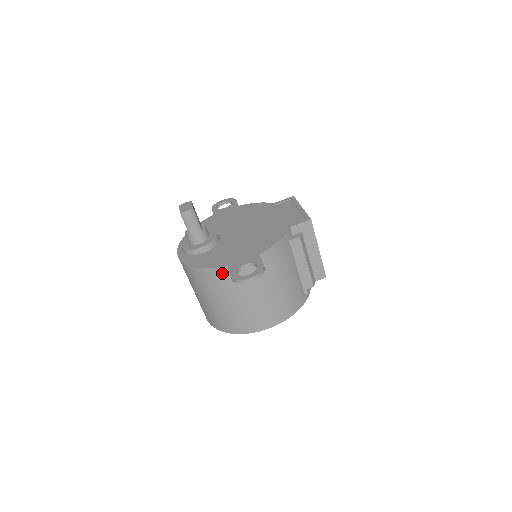
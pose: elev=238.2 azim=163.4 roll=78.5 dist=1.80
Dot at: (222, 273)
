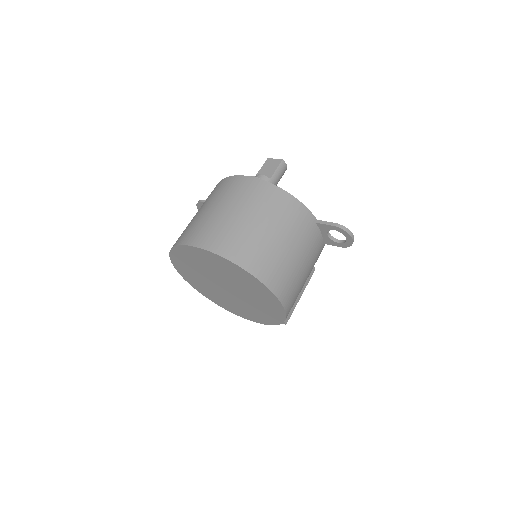
Dot at: (309, 219)
